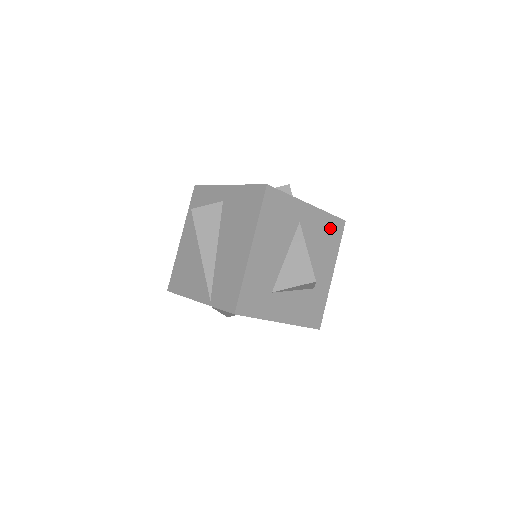
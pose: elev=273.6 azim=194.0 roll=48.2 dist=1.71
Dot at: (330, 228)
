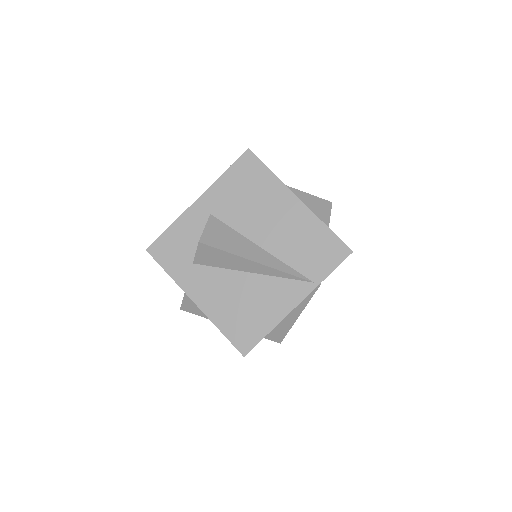
Dot at: occluded
